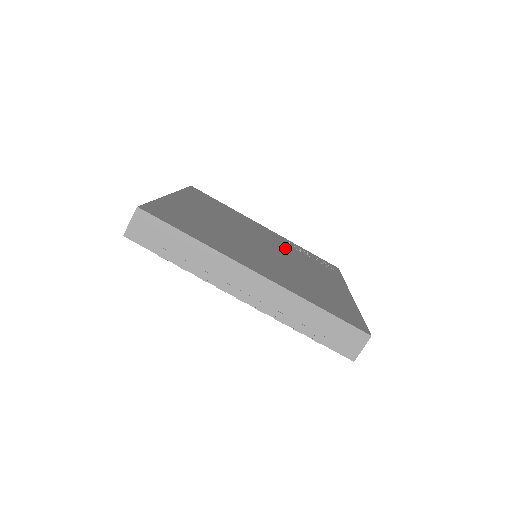
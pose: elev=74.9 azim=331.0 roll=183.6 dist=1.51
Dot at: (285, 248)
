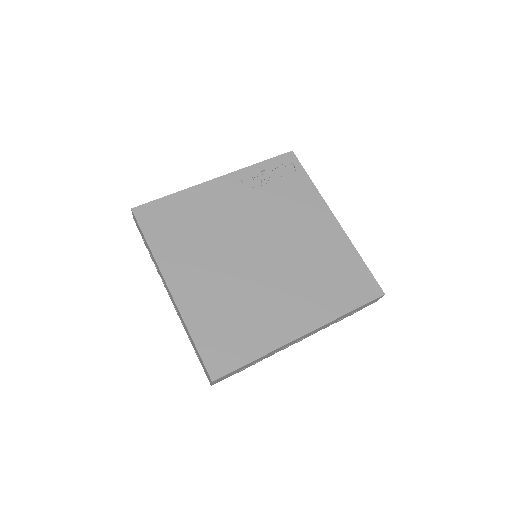
Dot at: (260, 210)
